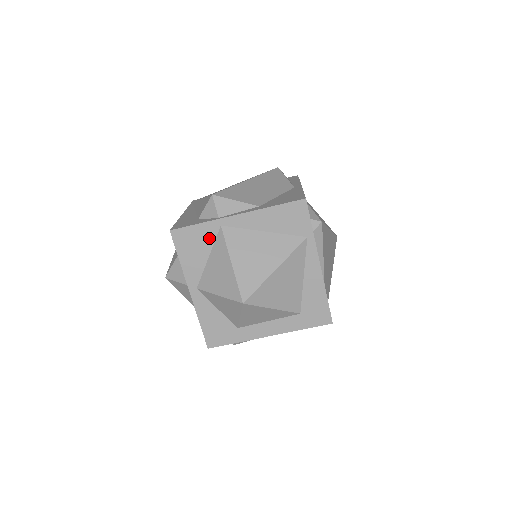
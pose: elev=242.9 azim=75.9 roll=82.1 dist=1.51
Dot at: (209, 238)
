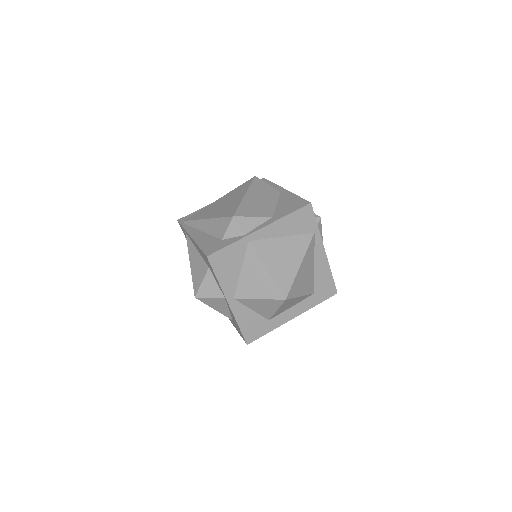
Dot at: (240, 254)
